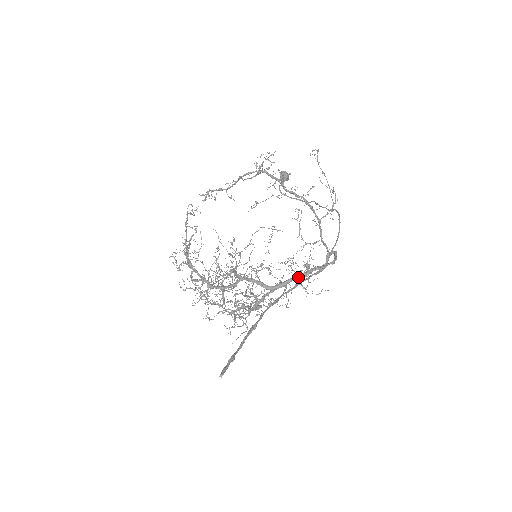
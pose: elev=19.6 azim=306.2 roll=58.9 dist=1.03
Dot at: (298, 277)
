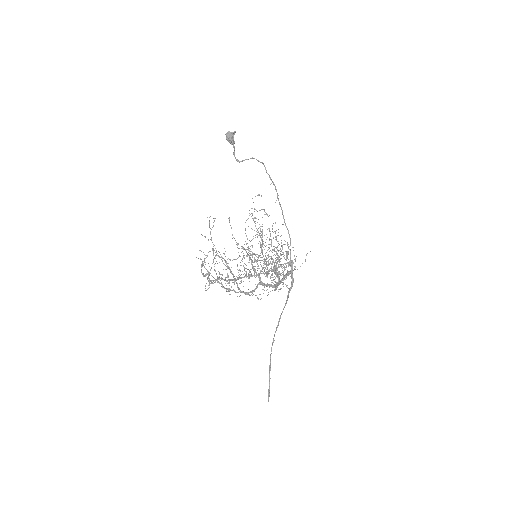
Dot at: occluded
